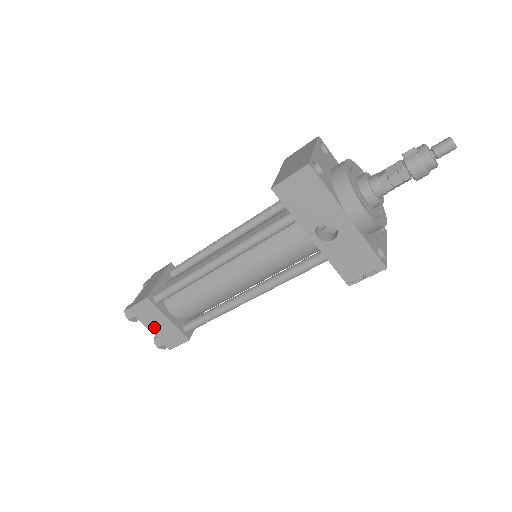
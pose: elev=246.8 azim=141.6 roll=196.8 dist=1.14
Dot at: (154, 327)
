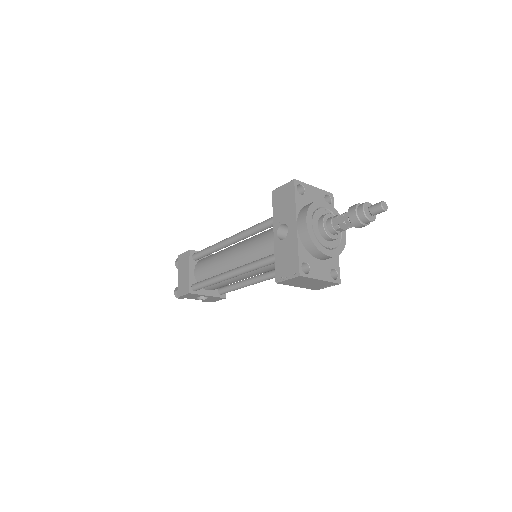
Dot at: (181, 274)
